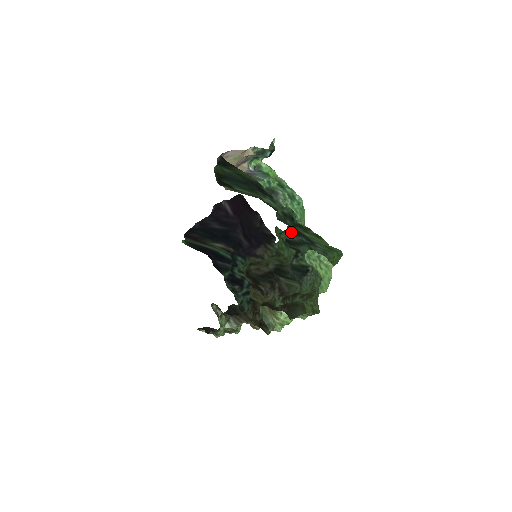
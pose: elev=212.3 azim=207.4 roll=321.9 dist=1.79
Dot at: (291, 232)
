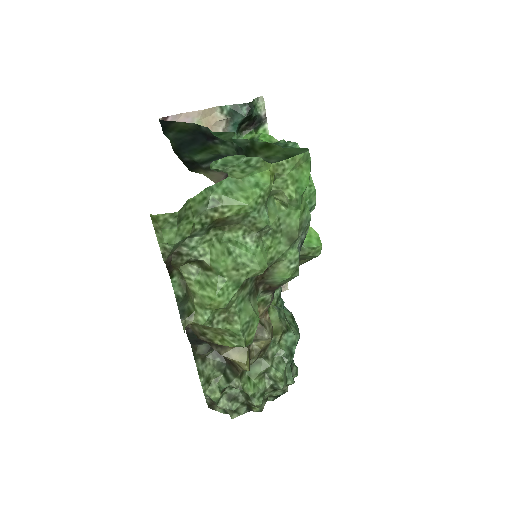
Dot at: occluded
